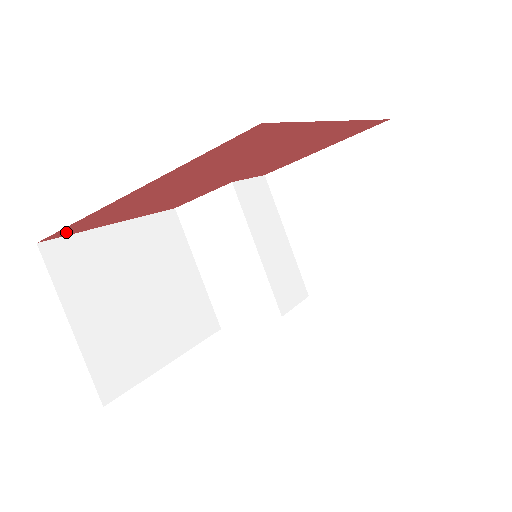
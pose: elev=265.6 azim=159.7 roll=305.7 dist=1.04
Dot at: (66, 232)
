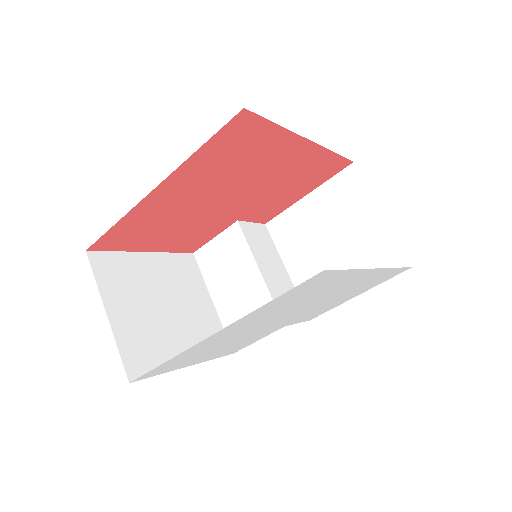
Dot at: (109, 242)
